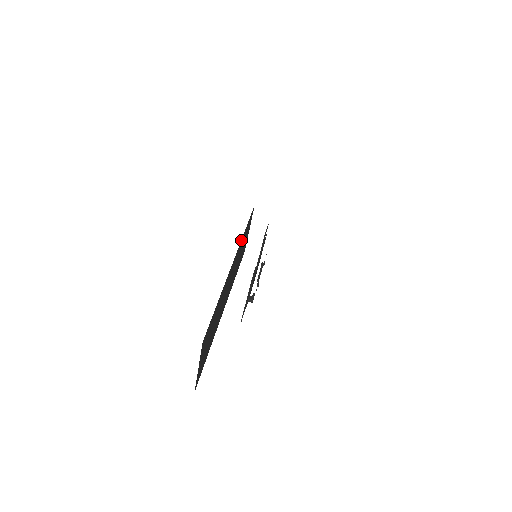
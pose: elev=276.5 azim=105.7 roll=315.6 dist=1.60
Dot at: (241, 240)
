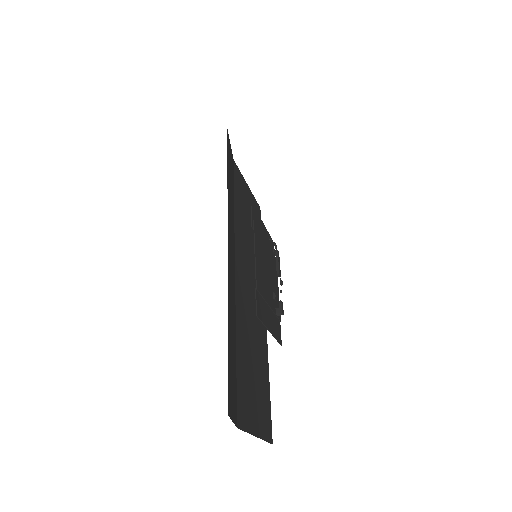
Dot at: (234, 228)
